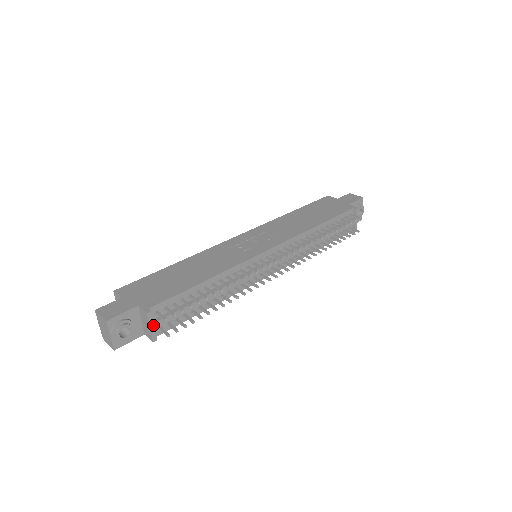
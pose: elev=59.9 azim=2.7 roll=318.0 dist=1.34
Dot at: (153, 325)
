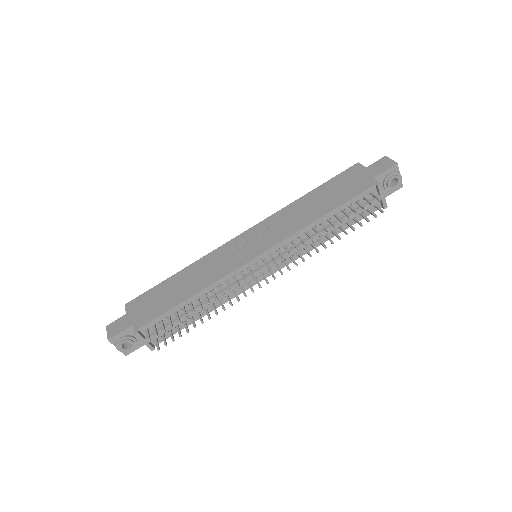
Dot at: (145, 341)
